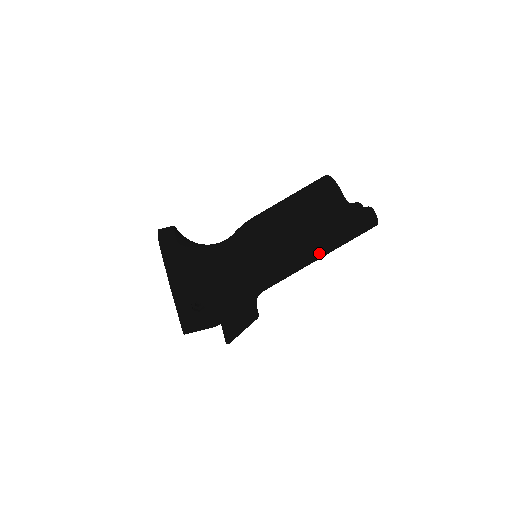
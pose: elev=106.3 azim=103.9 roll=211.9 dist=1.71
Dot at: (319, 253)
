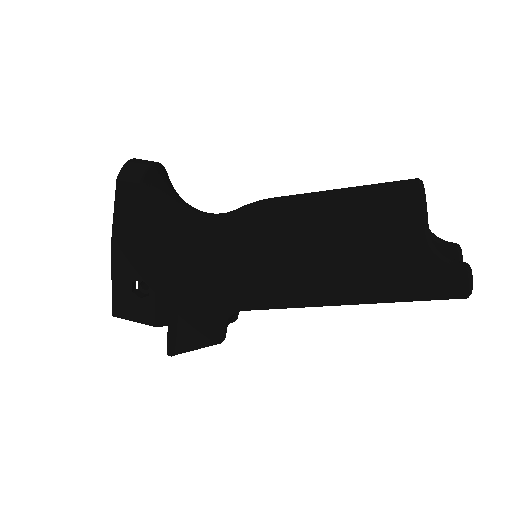
Dot at: (346, 298)
